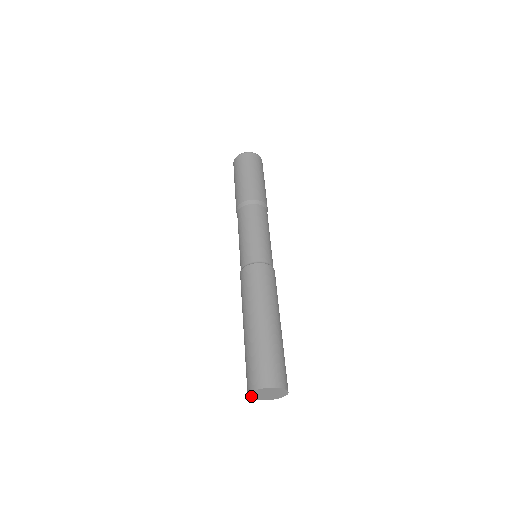
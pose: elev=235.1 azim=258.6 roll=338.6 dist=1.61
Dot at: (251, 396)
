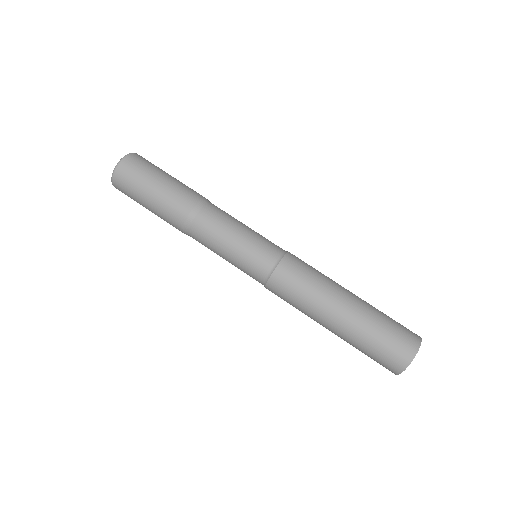
Dot at: occluded
